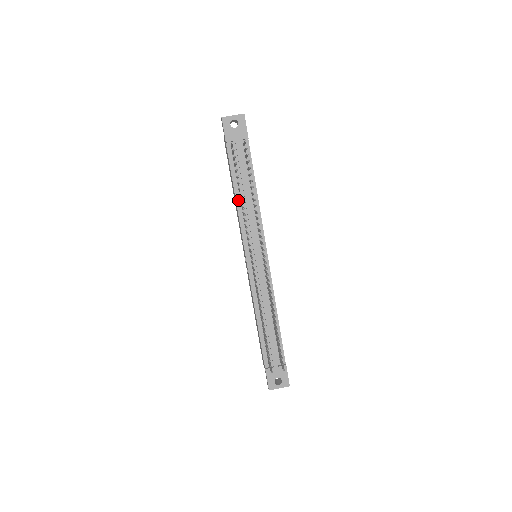
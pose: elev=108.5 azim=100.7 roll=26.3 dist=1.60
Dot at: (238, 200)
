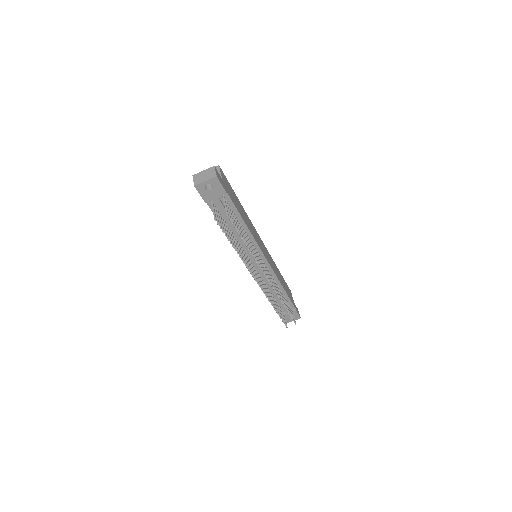
Dot at: occluded
